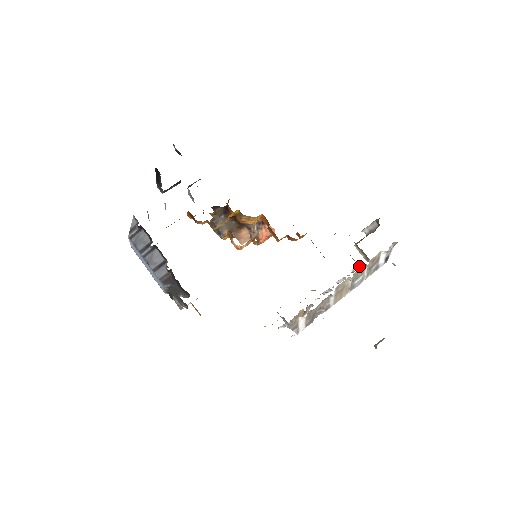
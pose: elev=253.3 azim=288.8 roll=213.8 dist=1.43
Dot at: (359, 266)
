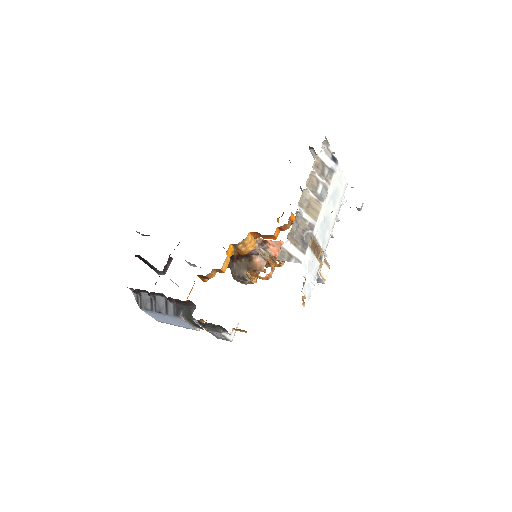
Dot at: occluded
